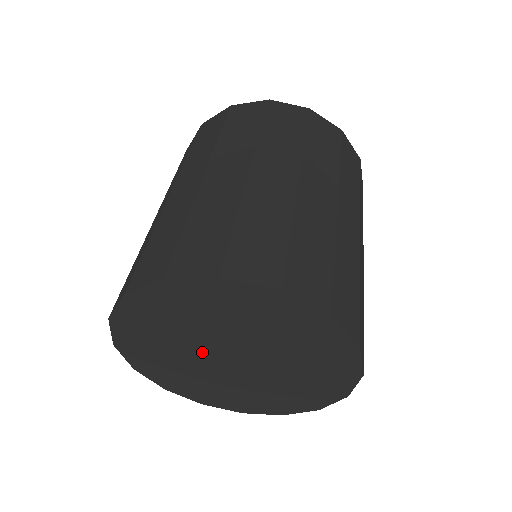
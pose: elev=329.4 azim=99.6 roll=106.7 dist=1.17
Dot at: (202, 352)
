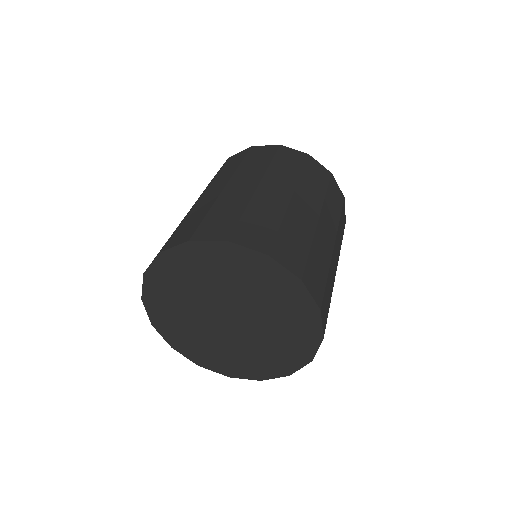
Dot at: (207, 316)
